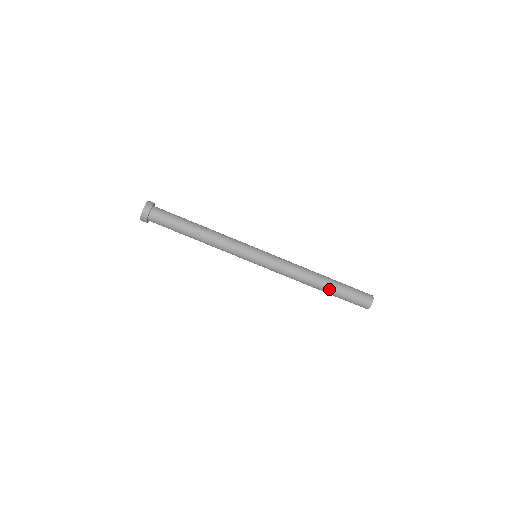
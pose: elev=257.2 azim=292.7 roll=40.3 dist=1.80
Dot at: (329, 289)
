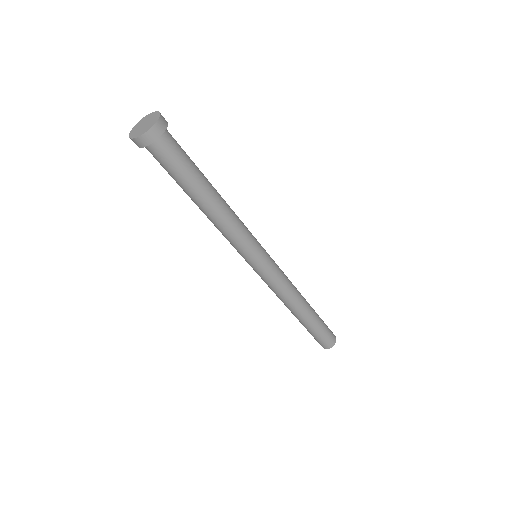
Dot at: (302, 322)
